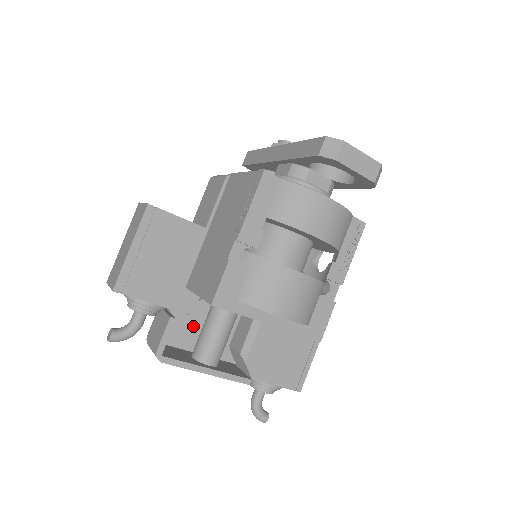
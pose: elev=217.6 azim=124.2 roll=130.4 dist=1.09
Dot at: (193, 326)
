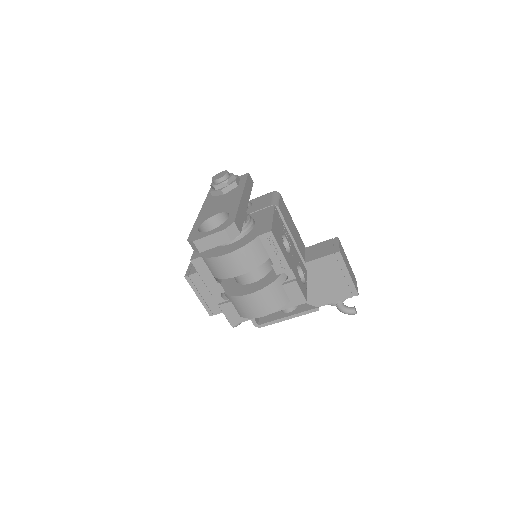
Dot at: occluded
